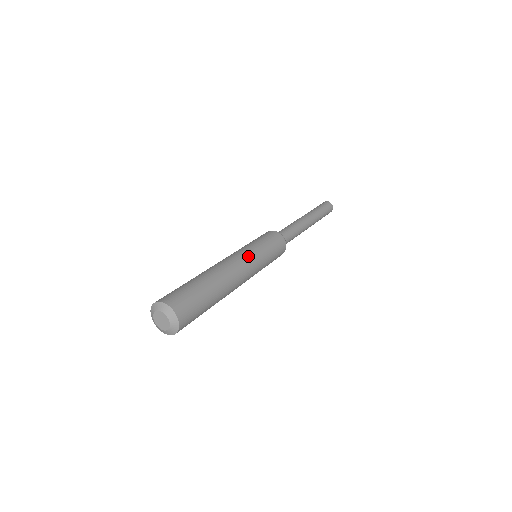
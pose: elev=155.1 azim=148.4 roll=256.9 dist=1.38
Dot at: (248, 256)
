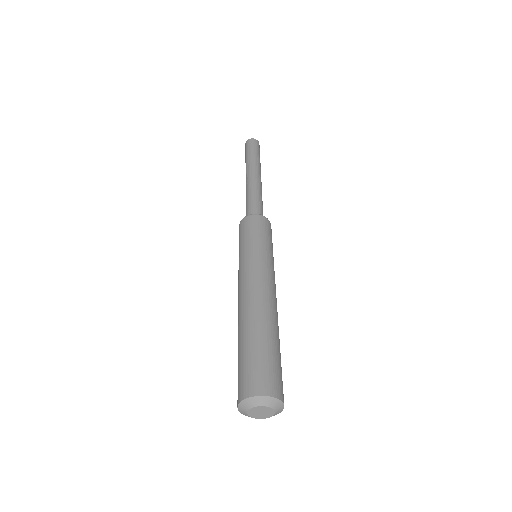
Dot at: (273, 274)
